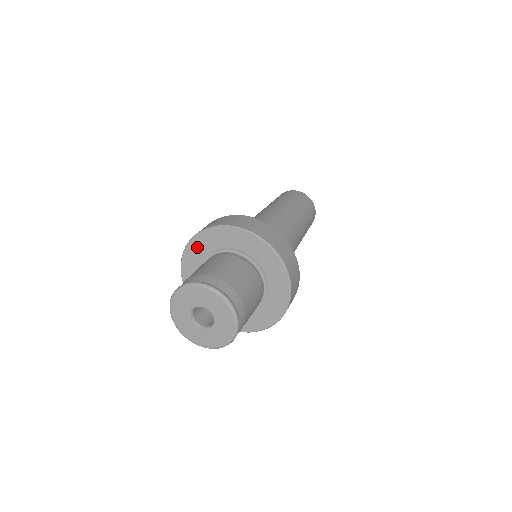
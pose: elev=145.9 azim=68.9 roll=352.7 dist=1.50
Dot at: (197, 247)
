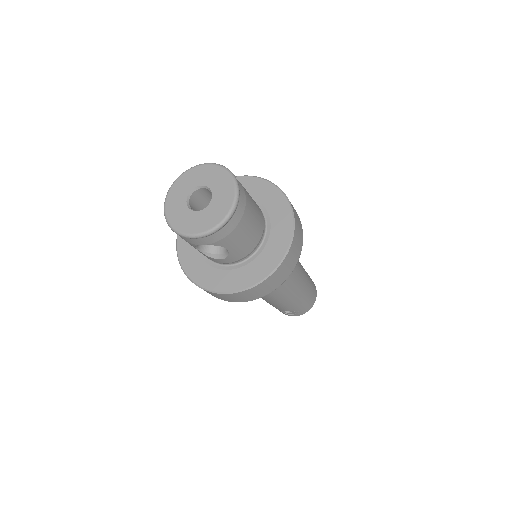
Dot at: occluded
